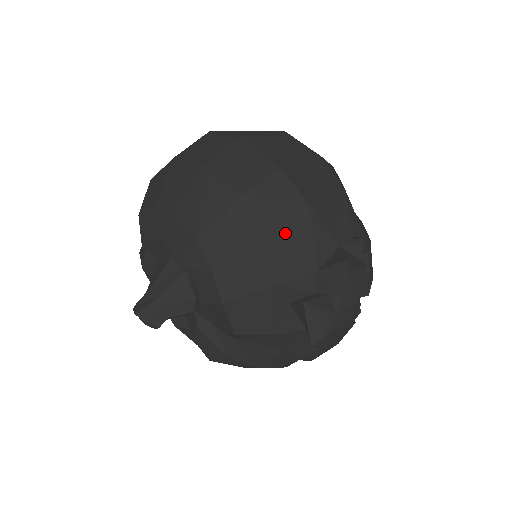
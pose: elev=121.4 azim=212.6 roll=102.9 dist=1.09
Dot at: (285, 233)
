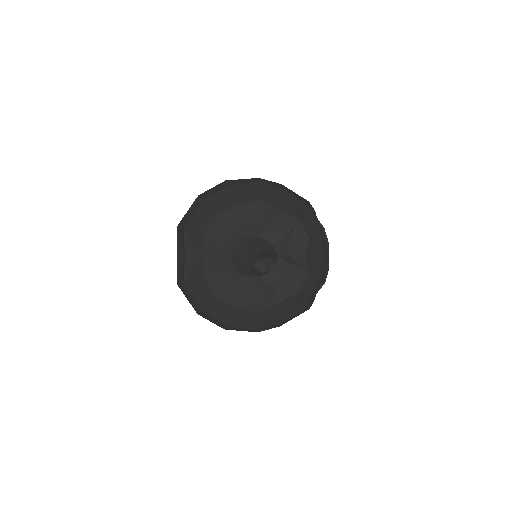
Dot at: (288, 191)
